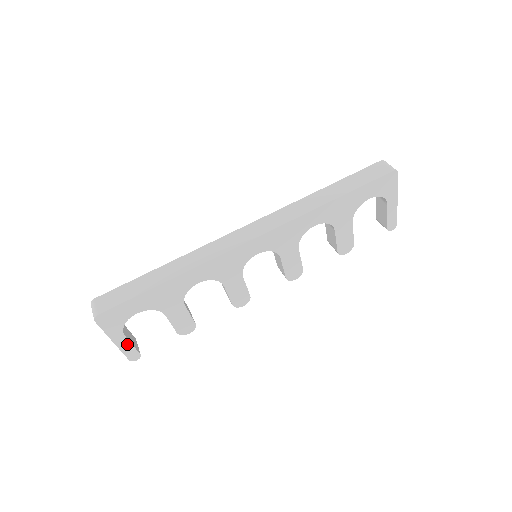
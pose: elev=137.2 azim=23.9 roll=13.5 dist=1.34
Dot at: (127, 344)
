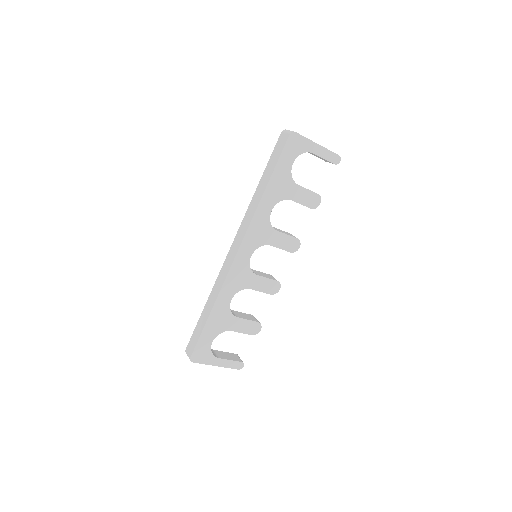
Dot at: (226, 362)
